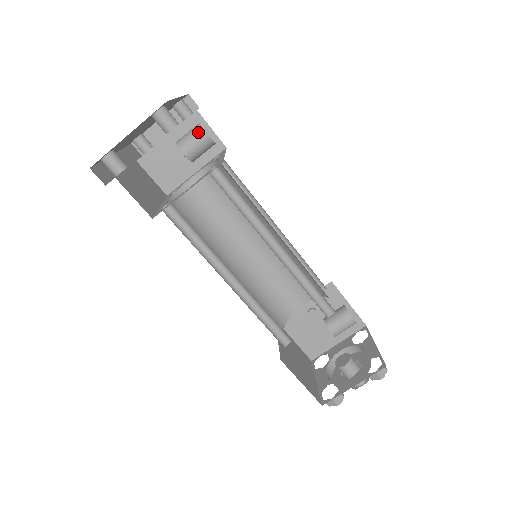
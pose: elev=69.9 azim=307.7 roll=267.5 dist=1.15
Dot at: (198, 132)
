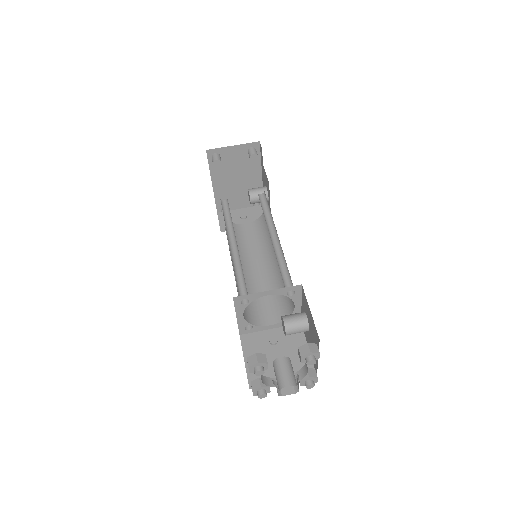
Dot at: (263, 187)
